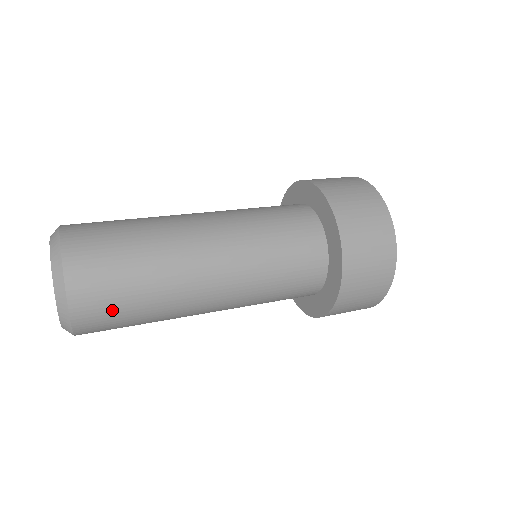
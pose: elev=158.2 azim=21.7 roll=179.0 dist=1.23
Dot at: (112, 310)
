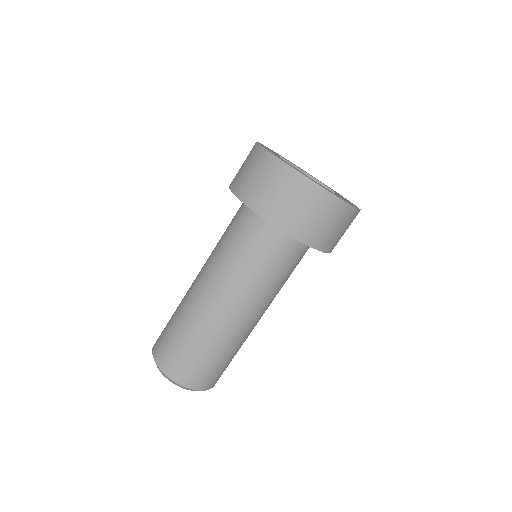
Dot at: (181, 357)
